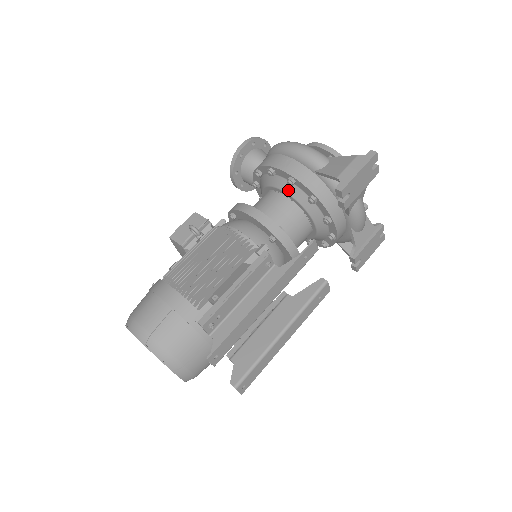
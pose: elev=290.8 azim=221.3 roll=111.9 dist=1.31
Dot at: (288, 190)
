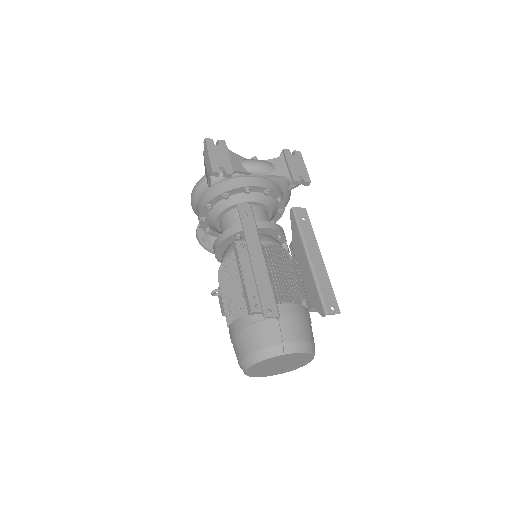
Dot at: (217, 212)
